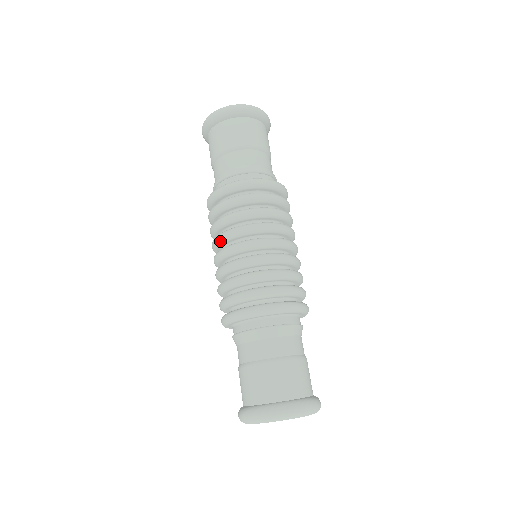
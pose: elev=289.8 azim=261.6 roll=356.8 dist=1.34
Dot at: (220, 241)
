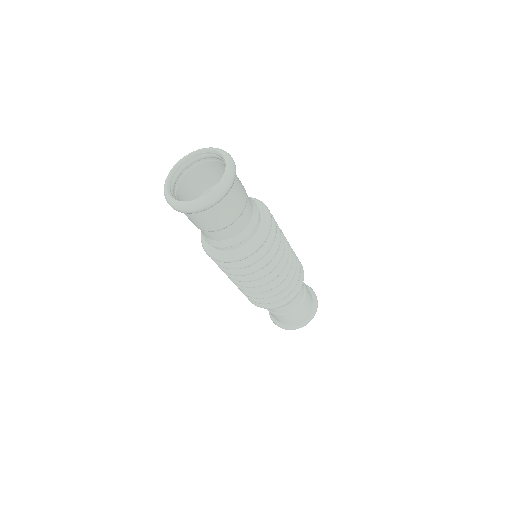
Dot at: (231, 278)
